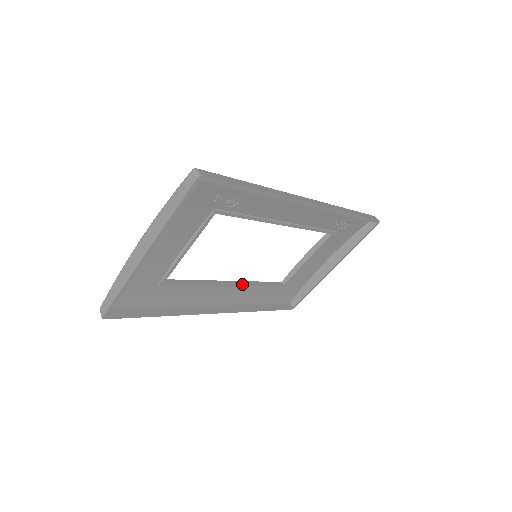
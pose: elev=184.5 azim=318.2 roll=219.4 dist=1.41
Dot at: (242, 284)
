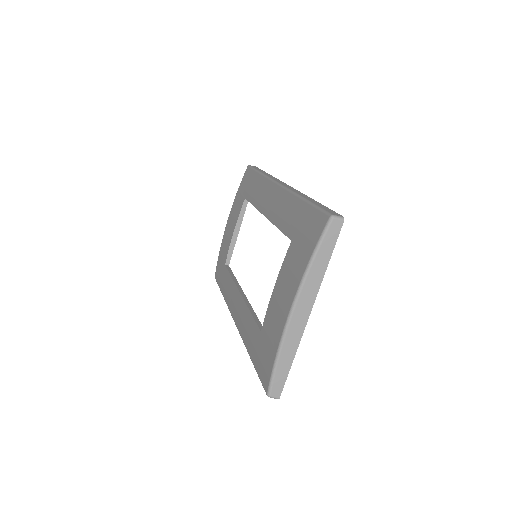
Dot at: (241, 288)
